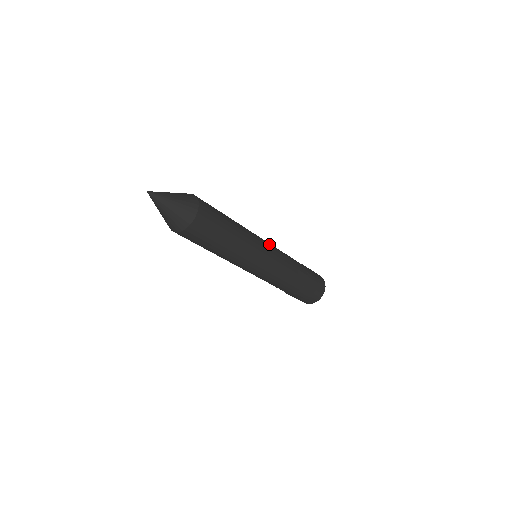
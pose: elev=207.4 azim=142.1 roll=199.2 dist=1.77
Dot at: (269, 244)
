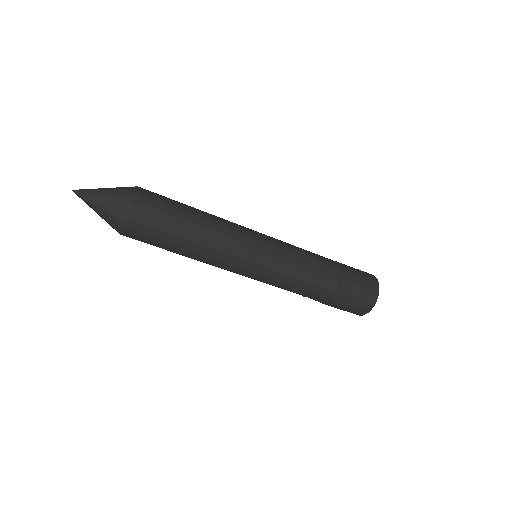
Dot at: (267, 236)
